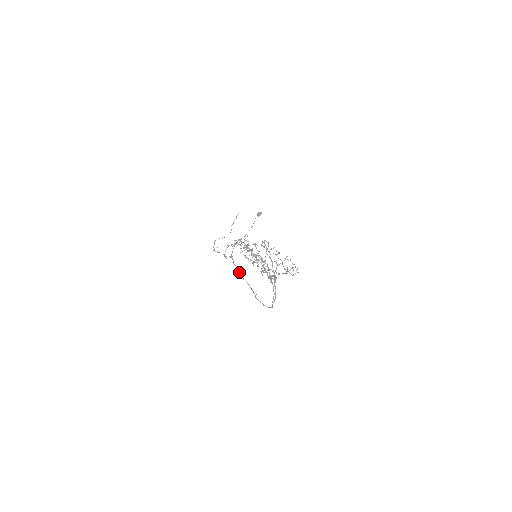
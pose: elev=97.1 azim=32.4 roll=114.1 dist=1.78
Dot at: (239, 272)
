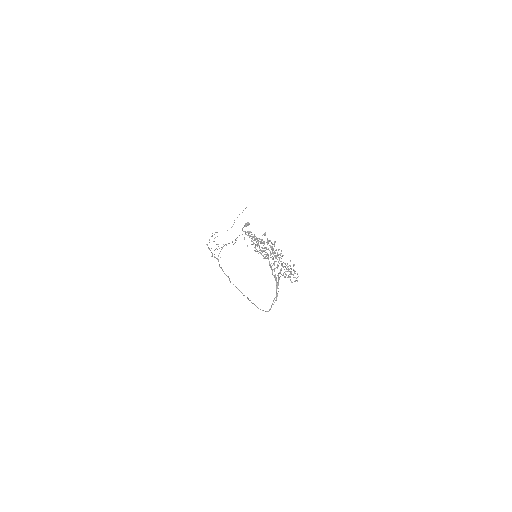
Dot at: (226, 275)
